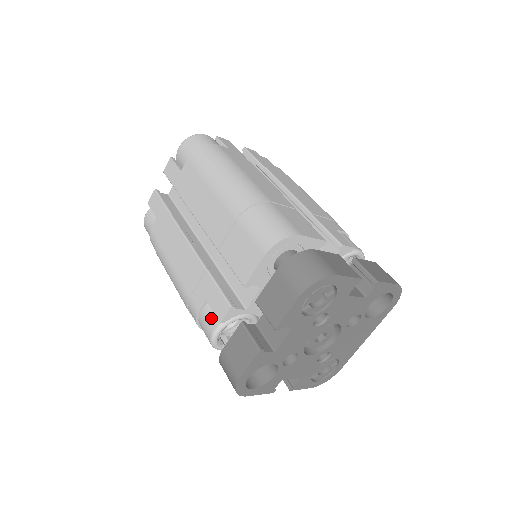
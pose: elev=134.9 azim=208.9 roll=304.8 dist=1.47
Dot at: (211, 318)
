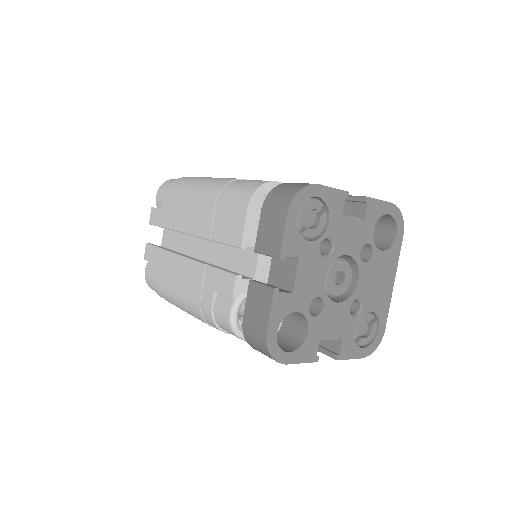
Dot at: (224, 304)
